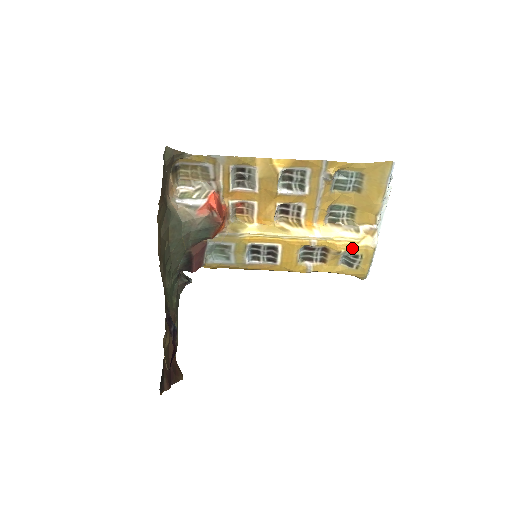
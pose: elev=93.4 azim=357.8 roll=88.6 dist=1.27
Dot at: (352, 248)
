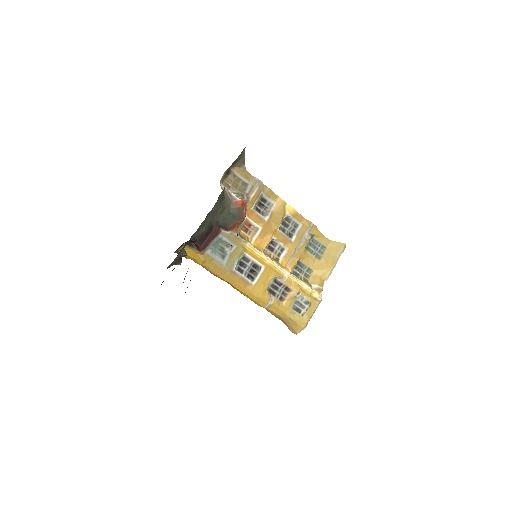
Dot at: (307, 294)
